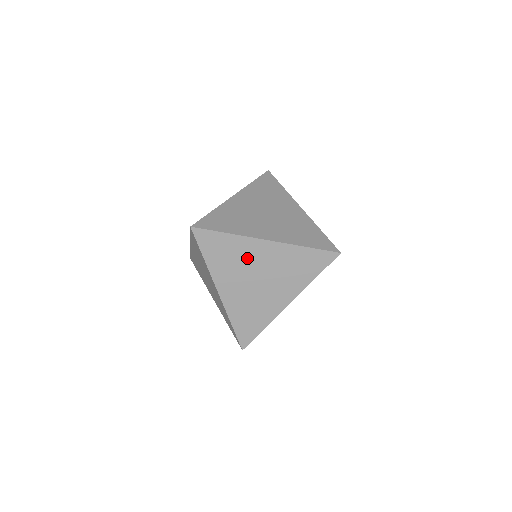
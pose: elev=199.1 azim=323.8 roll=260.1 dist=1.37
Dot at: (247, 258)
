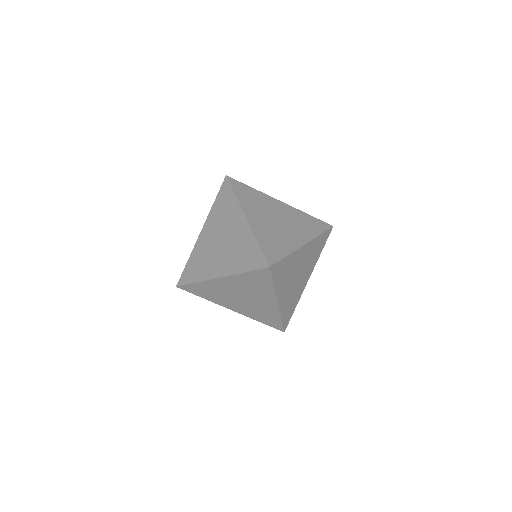
Dot at: (294, 266)
